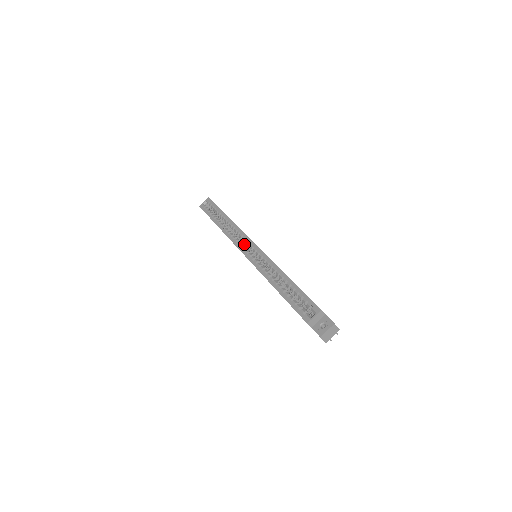
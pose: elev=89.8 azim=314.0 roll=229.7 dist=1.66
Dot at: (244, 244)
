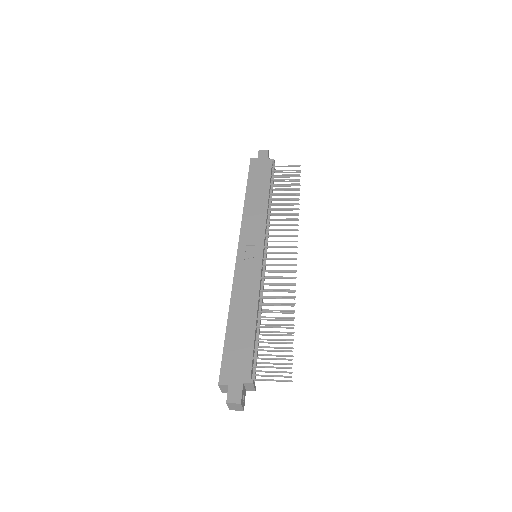
Dot at: occluded
